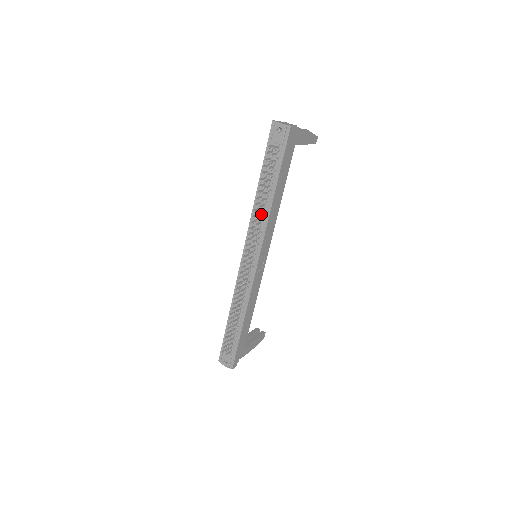
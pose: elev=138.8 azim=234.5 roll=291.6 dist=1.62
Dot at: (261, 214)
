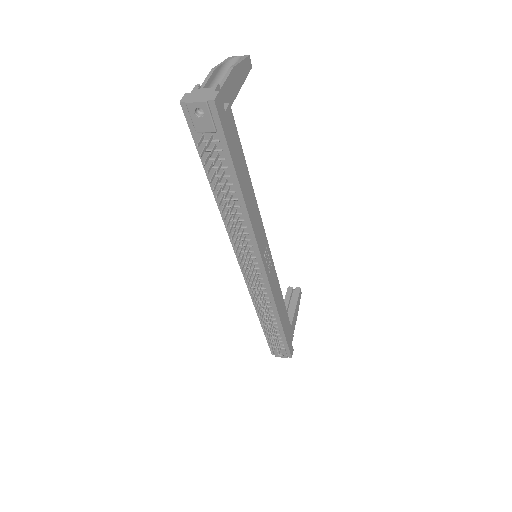
Dot at: occluded
